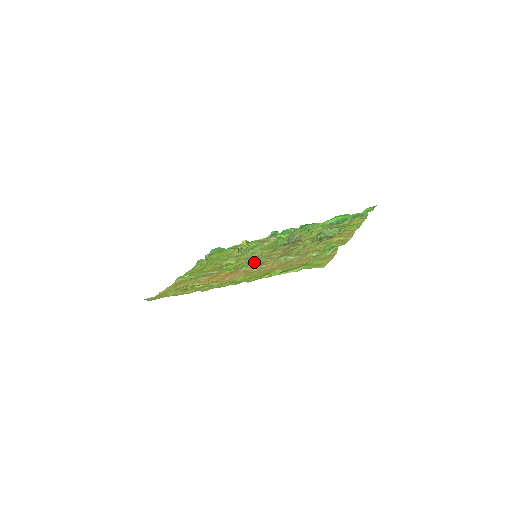
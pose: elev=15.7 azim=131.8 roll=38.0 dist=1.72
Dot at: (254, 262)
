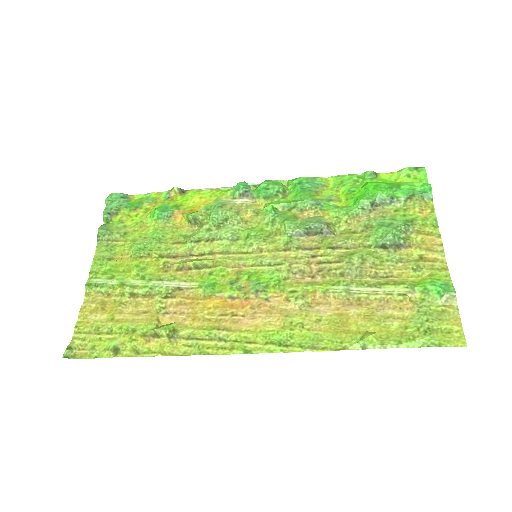
Dot at: (270, 278)
